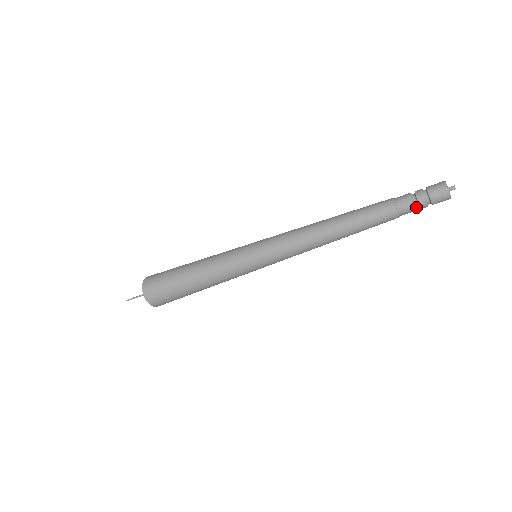
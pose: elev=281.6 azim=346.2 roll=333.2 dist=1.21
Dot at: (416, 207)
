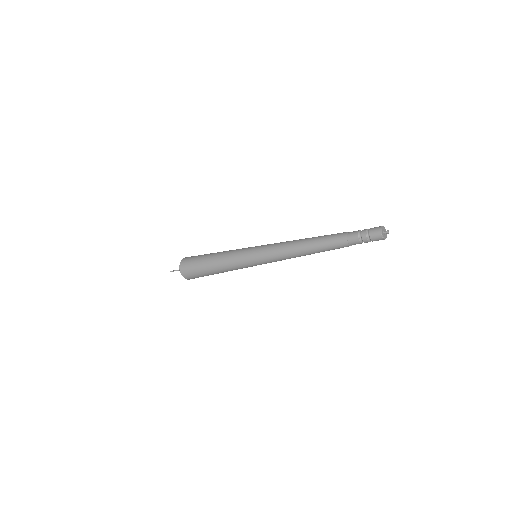
Dot at: occluded
